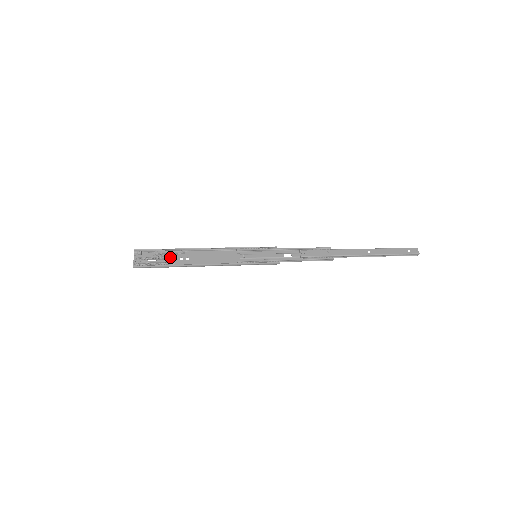
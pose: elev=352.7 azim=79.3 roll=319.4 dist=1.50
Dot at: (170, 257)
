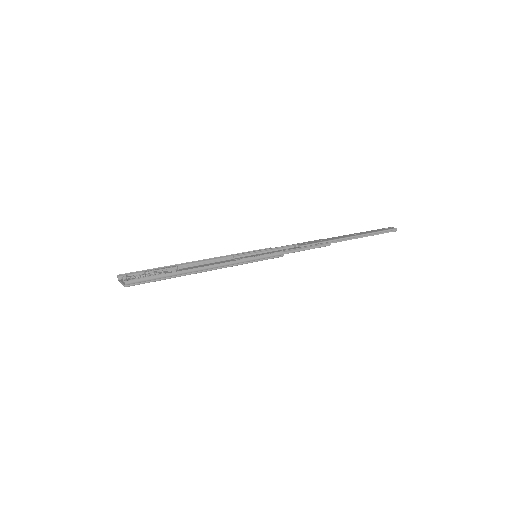
Dot at: (164, 272)
